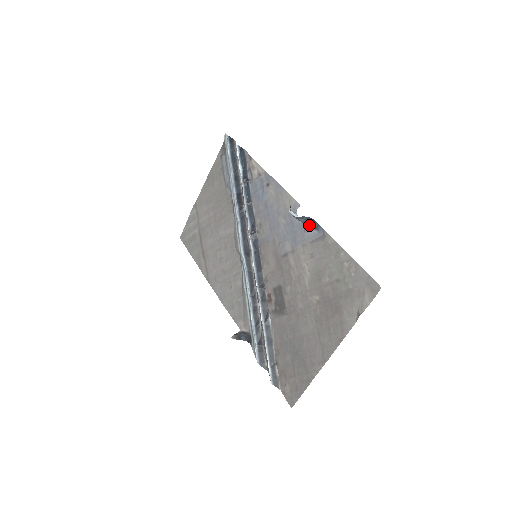
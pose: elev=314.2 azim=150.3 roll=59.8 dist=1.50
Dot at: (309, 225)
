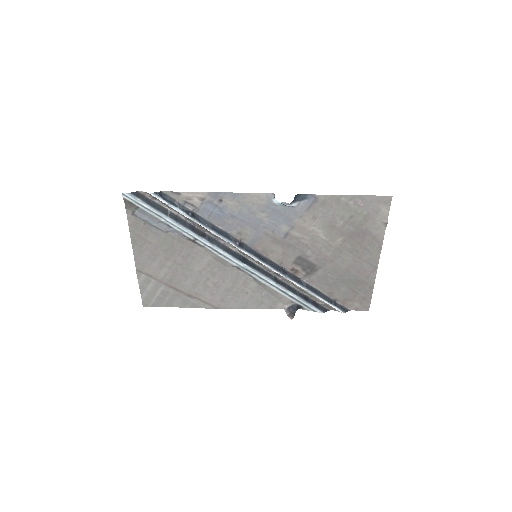
Dot at: (295, 201)
